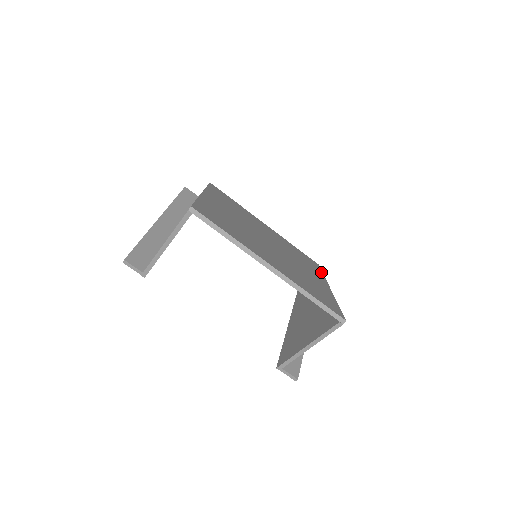
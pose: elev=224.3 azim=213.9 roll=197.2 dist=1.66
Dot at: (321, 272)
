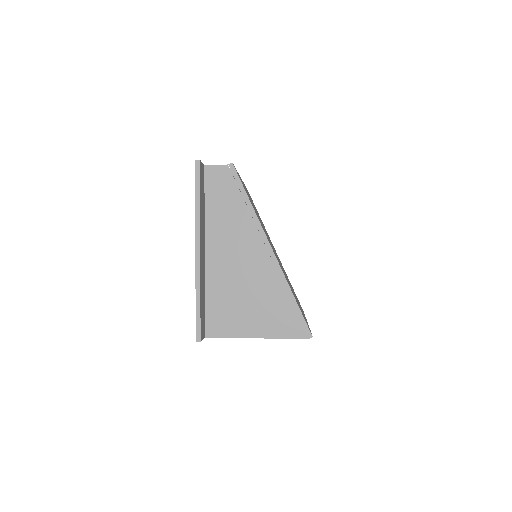
Dot at: occluded
